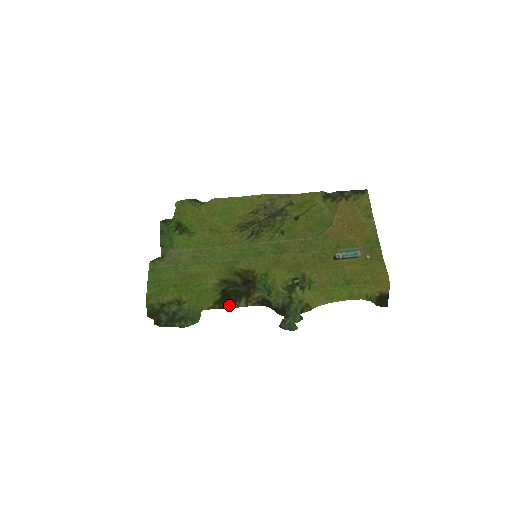
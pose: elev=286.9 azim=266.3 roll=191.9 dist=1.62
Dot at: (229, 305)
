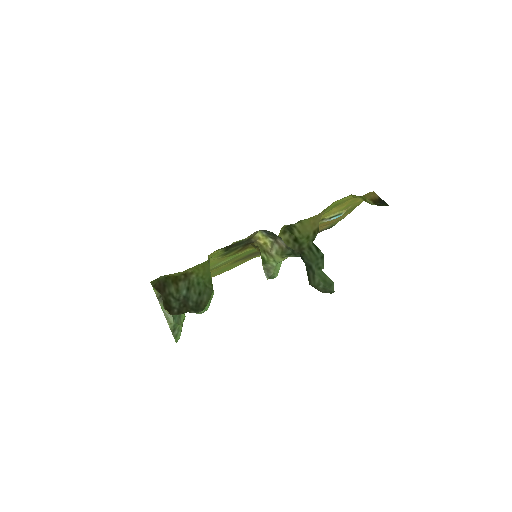
Dot at: (232, 244)
